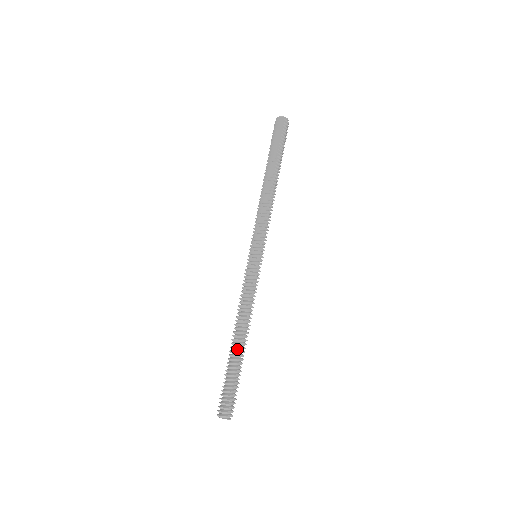
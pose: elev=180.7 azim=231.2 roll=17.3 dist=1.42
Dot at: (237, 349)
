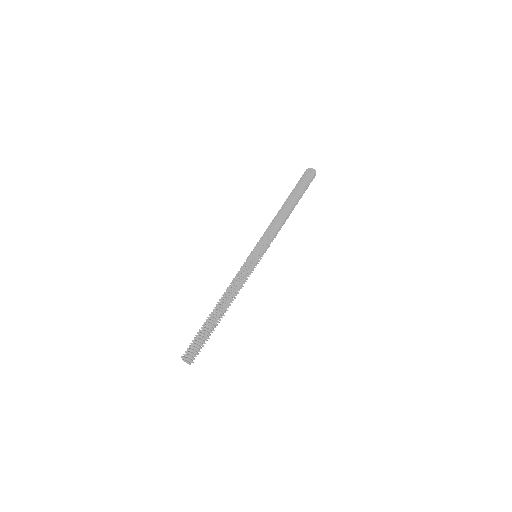
Dot at: (214, 314)
